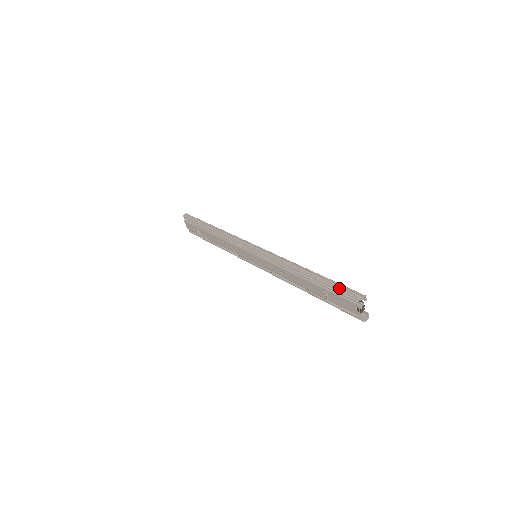
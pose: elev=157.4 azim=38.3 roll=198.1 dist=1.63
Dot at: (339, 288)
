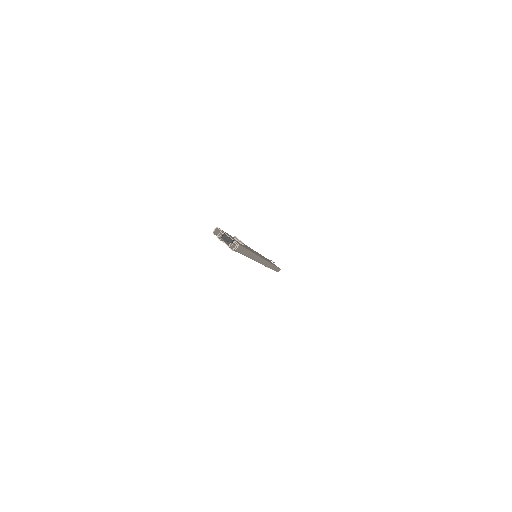
Dot at: occluded
